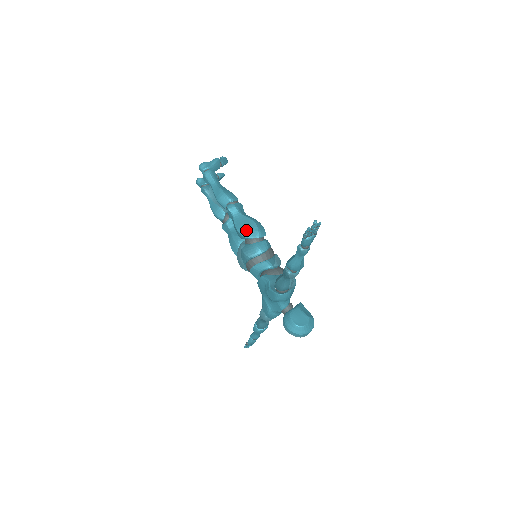
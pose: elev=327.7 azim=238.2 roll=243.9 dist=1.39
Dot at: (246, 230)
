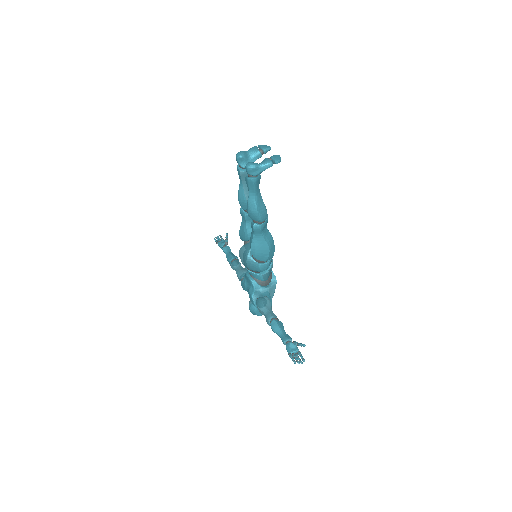
Dot at: (258, 254)
